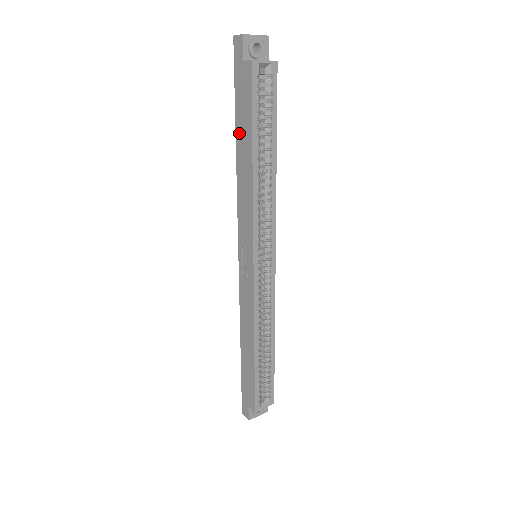
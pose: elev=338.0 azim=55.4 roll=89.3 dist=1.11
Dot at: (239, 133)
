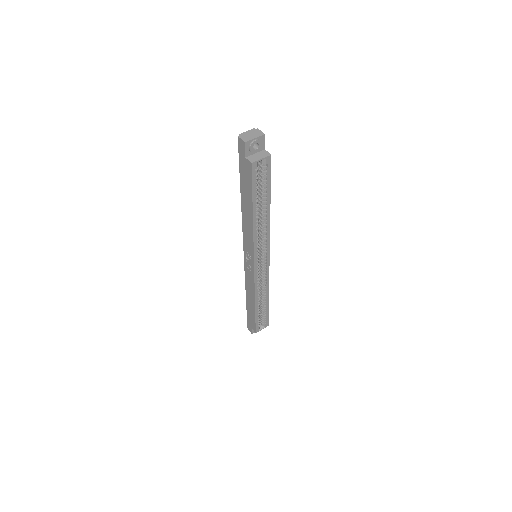
Dot at: (243, 194)
